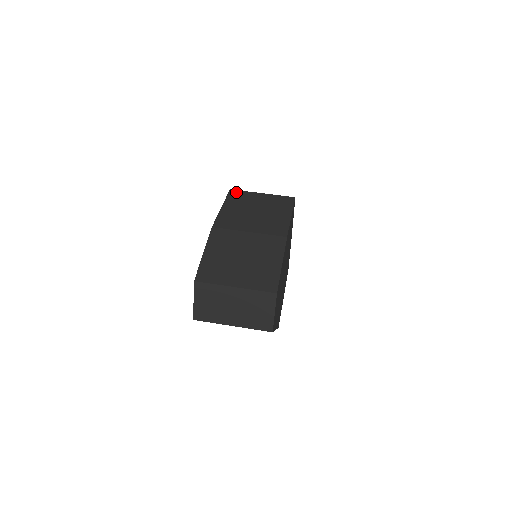
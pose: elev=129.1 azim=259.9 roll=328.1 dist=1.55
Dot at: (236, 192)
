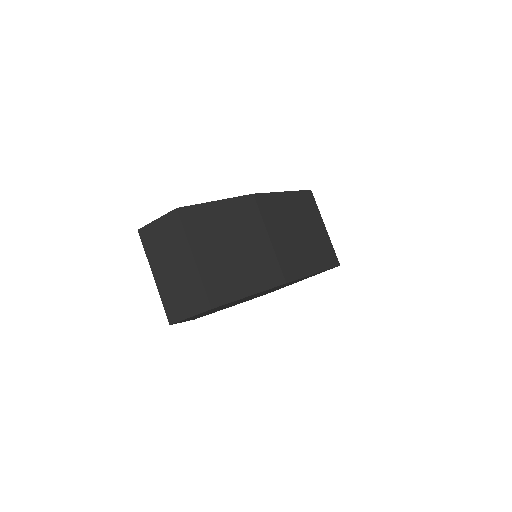
Dot at: (311, 198)
